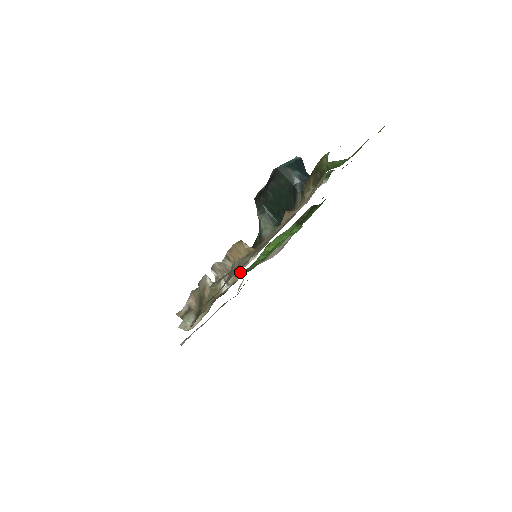
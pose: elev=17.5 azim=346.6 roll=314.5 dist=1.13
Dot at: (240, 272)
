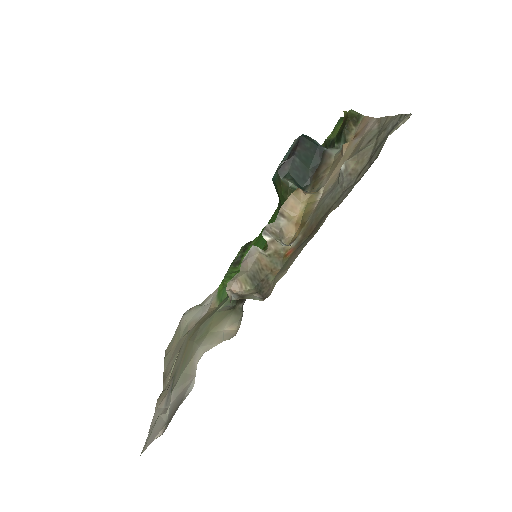
Dot at: occluded
